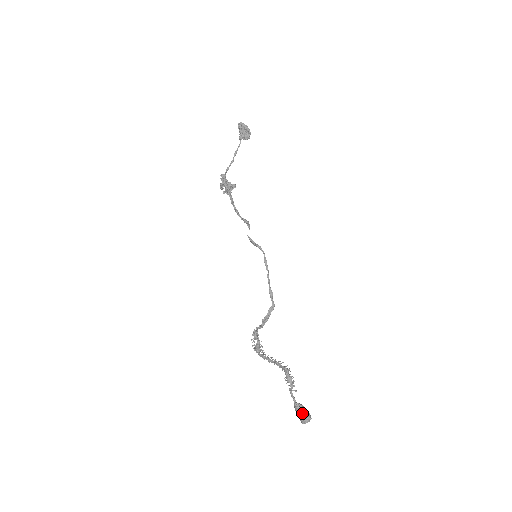
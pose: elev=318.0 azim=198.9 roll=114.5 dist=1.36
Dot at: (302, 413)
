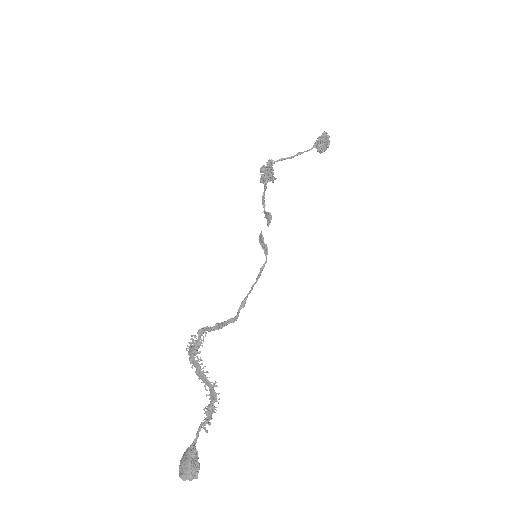
Dot at: (193, 463)
